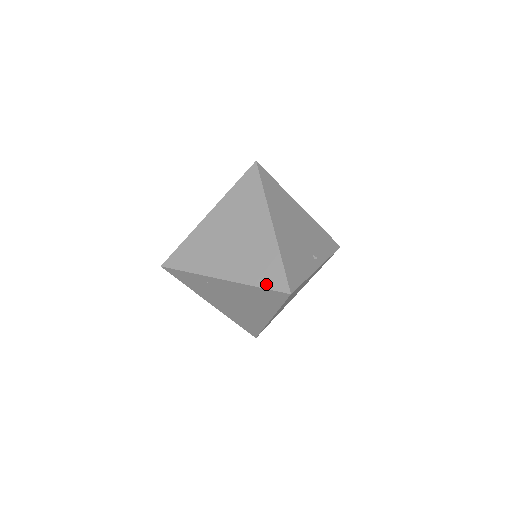
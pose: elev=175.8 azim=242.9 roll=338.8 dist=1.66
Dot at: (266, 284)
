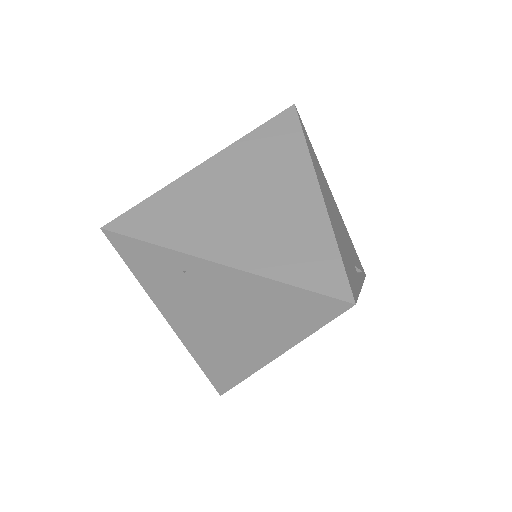
Dot at: (307, 281)
